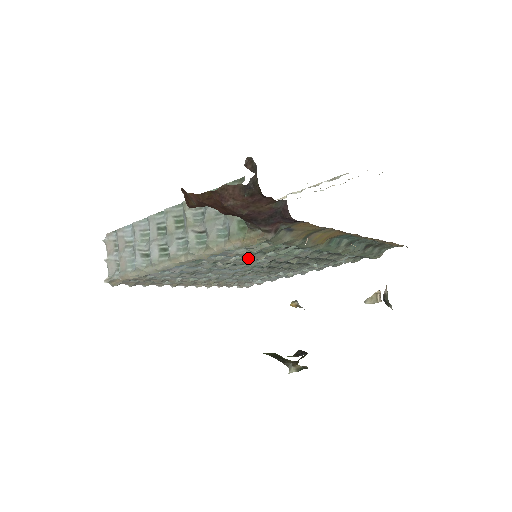
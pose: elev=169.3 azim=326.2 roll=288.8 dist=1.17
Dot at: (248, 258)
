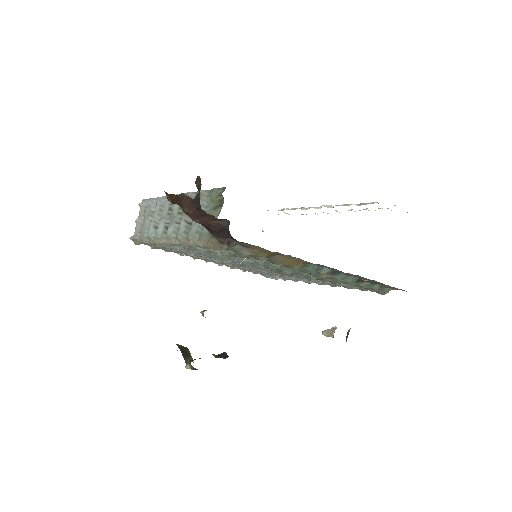
Dot at: occluded
